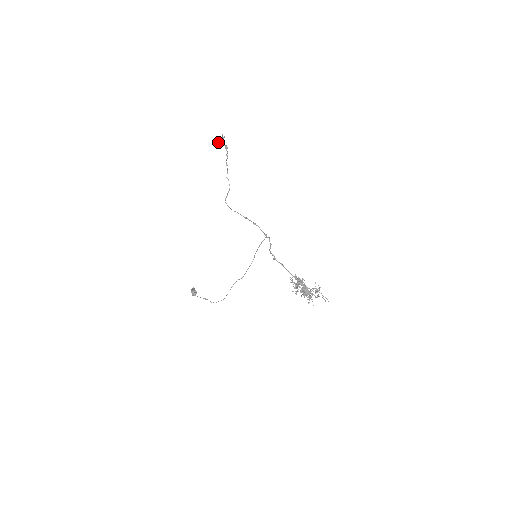
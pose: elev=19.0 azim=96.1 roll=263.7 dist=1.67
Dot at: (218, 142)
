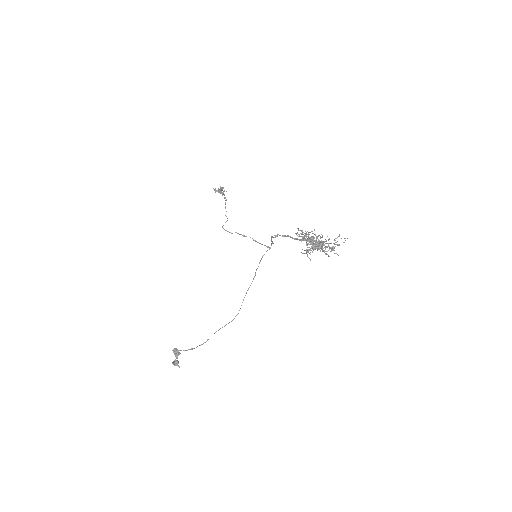
Dot at: (218, 190)
